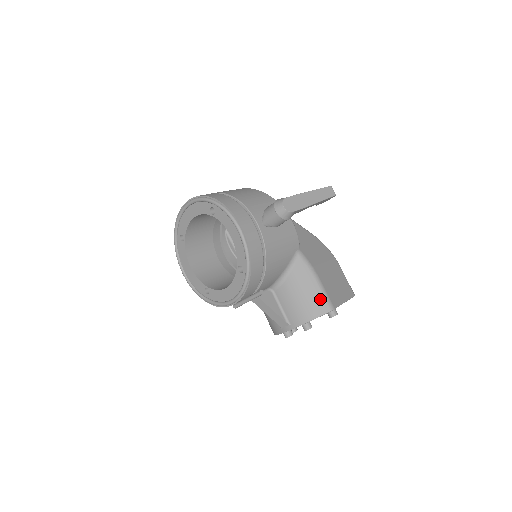
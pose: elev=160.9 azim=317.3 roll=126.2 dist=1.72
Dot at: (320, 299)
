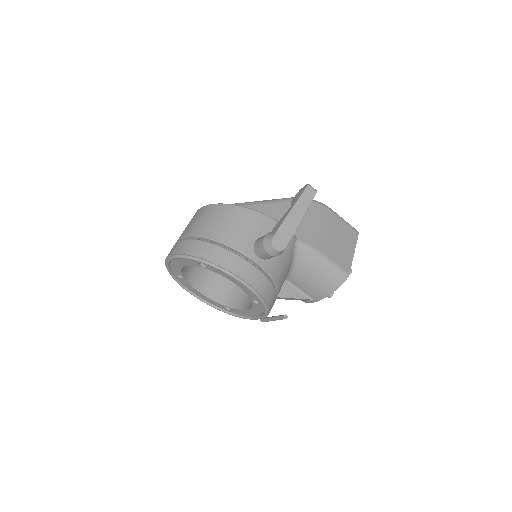
Dot at: (333, 274)
